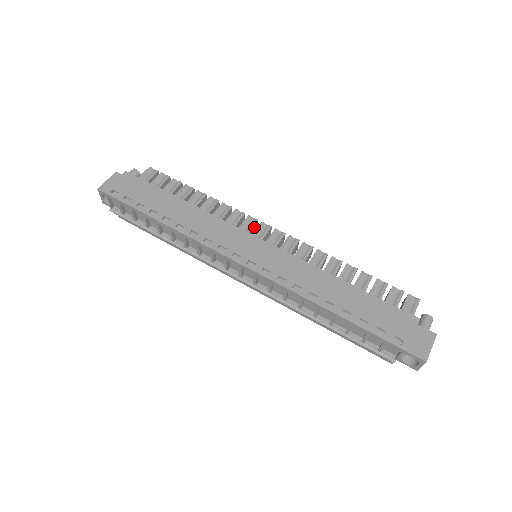
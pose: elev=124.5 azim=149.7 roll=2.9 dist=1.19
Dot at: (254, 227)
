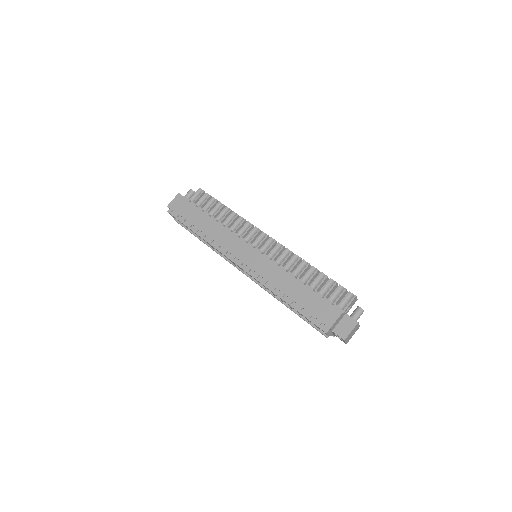
Dot at: (258, 235)
